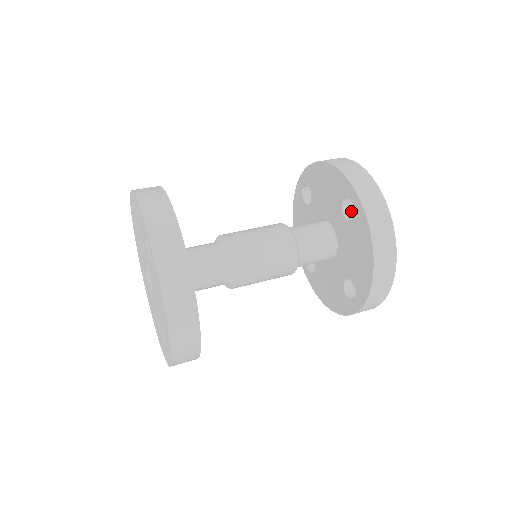
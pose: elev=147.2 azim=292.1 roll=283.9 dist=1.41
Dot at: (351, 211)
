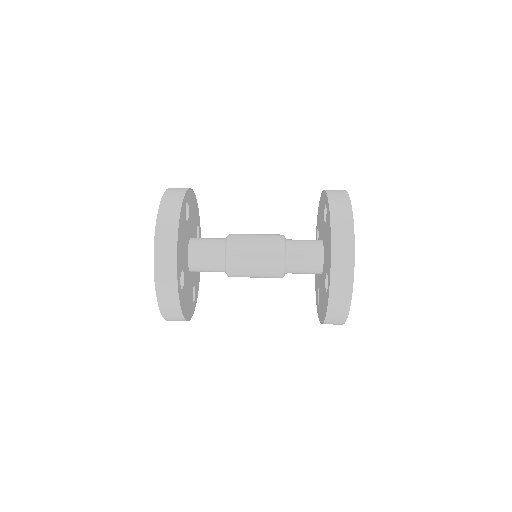
Dot at: occluded
